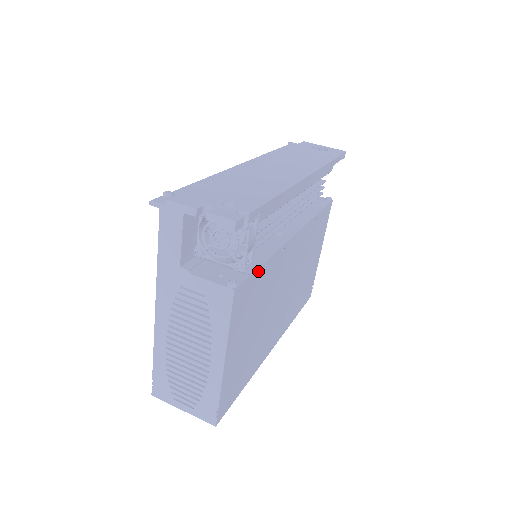
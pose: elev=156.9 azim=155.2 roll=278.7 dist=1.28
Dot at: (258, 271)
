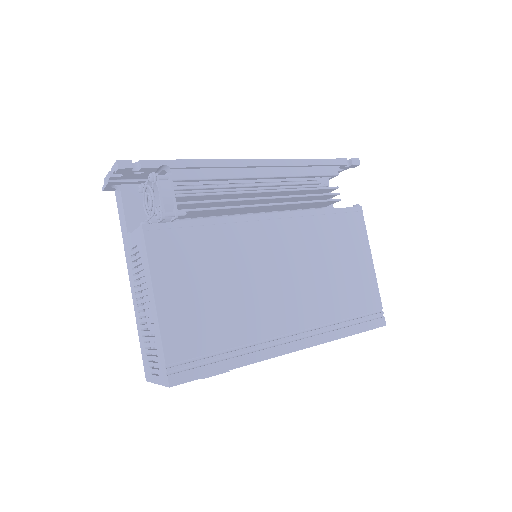
Dot at: (189, 225)
